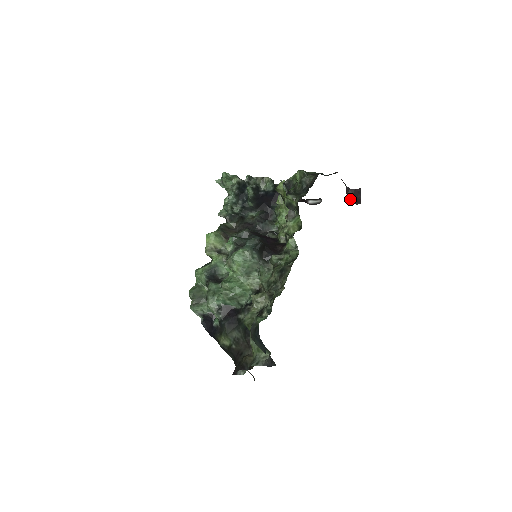
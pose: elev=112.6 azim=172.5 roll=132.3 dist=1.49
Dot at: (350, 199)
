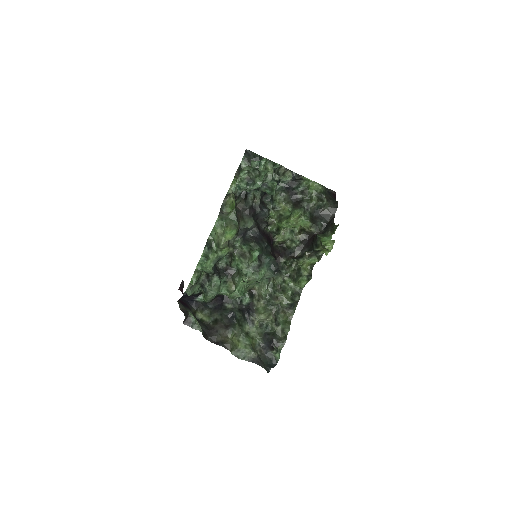
Dot at: occluded
